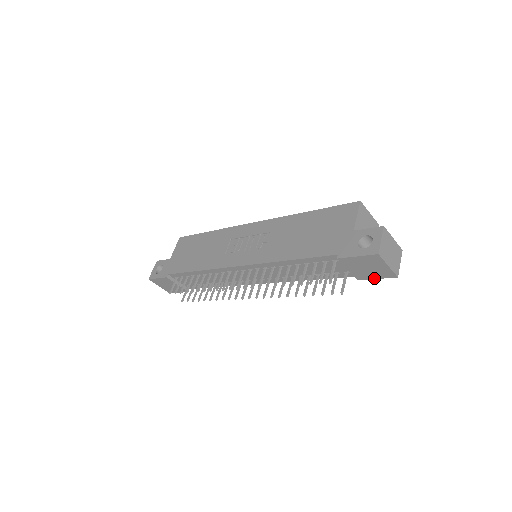
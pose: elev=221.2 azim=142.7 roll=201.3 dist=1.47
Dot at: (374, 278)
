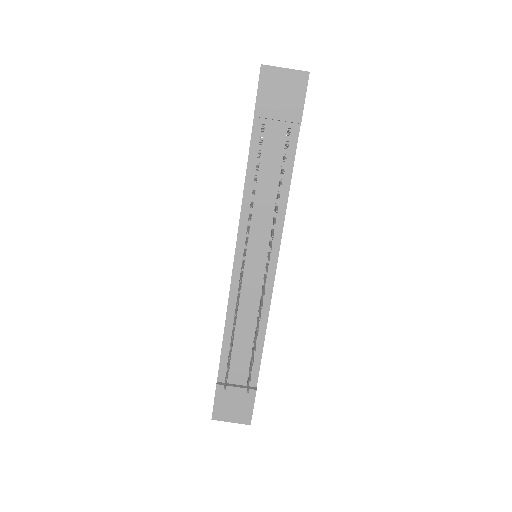
Dot at: (303, 101)
